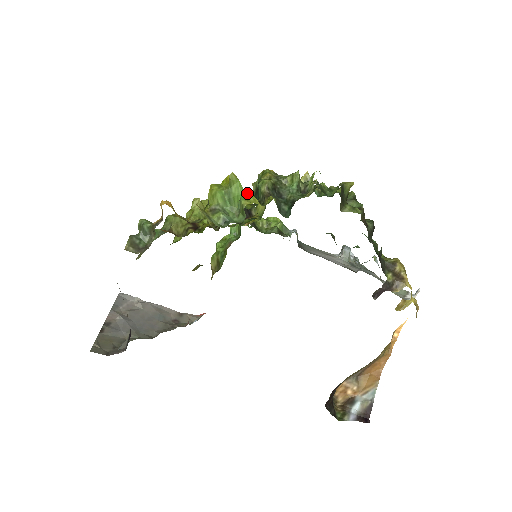
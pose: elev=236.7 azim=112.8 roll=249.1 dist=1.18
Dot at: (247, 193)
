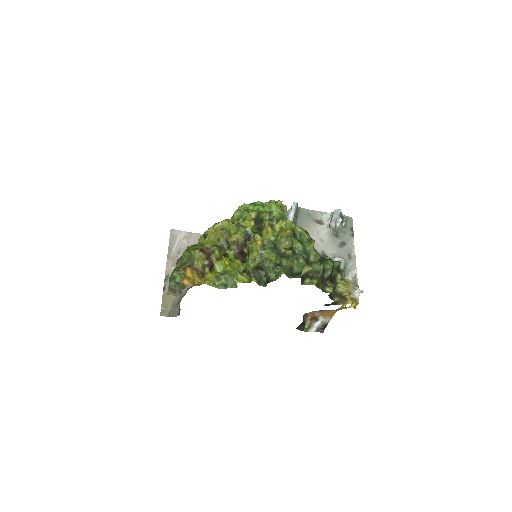
Dot at: (238, 275)
